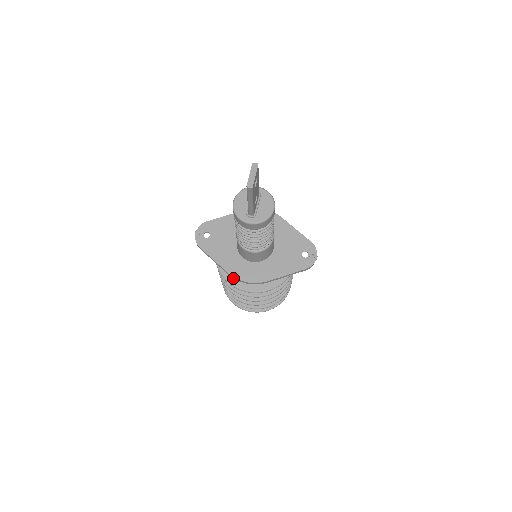
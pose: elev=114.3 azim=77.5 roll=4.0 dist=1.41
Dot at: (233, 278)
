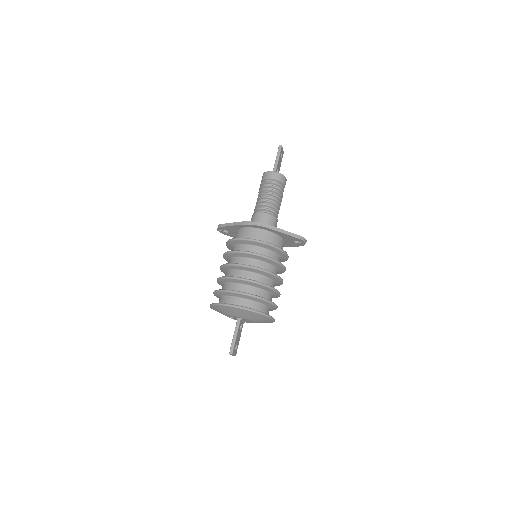
Dot at: occluded
